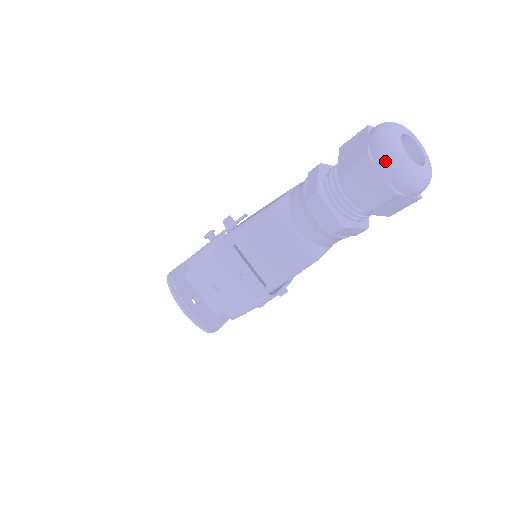
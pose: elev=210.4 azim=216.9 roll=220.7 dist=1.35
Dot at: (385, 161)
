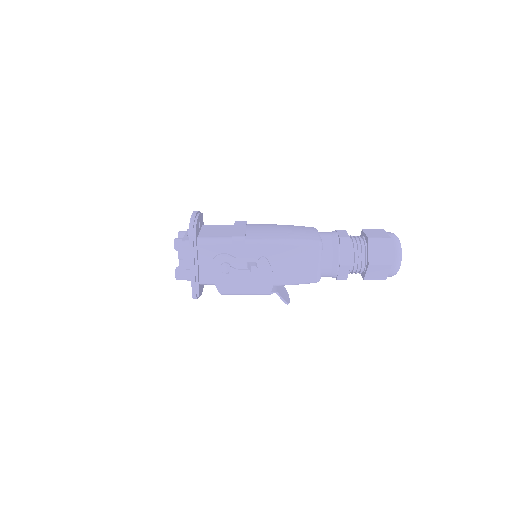
Dot at: occluded
